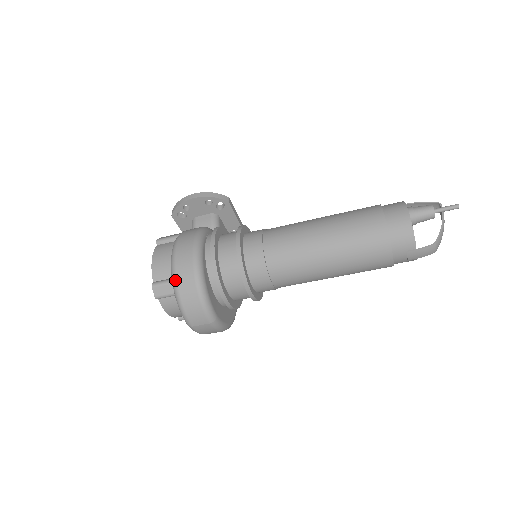
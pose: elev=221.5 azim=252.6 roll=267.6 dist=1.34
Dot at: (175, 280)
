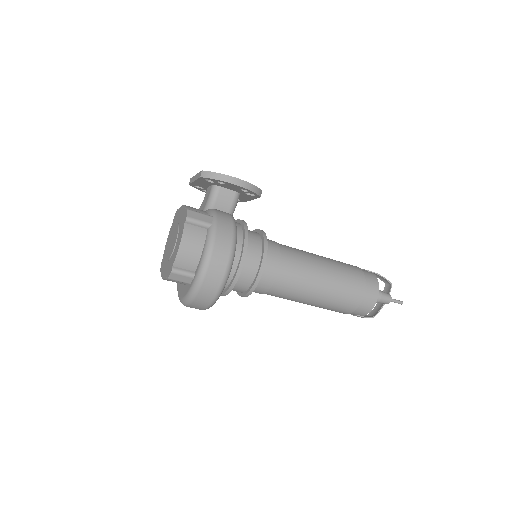
Dot at: (200, 284)
